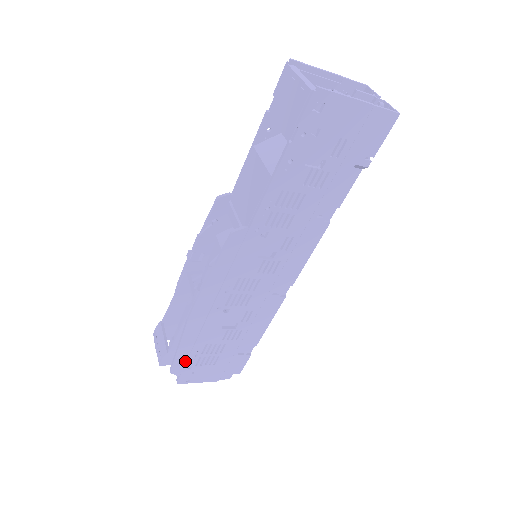
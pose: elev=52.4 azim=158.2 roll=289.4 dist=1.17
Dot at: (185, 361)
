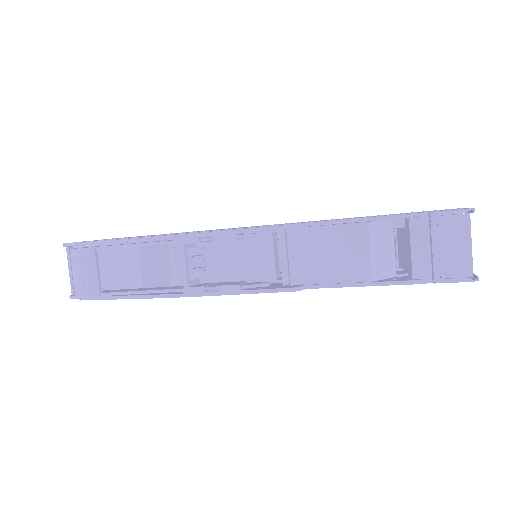
Dot at: occluded
